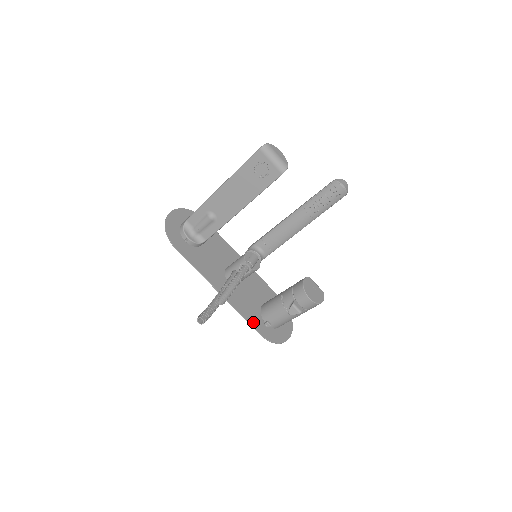
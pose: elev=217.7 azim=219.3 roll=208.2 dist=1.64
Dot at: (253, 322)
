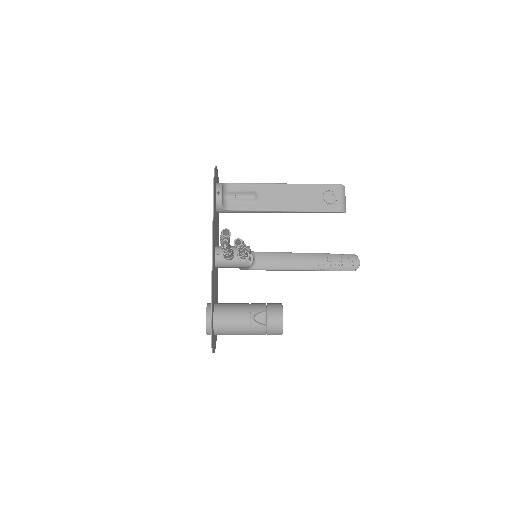
Dot at: (212, 302)
